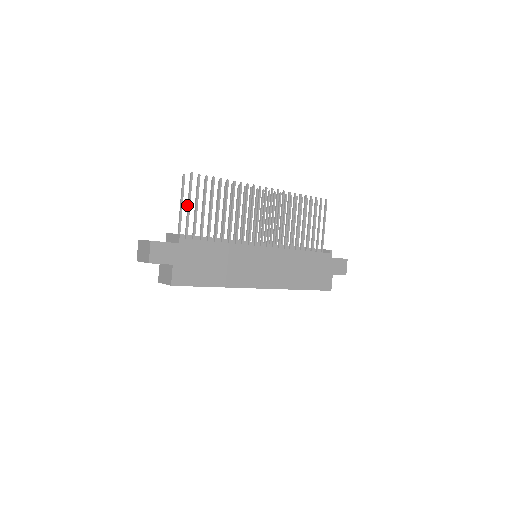
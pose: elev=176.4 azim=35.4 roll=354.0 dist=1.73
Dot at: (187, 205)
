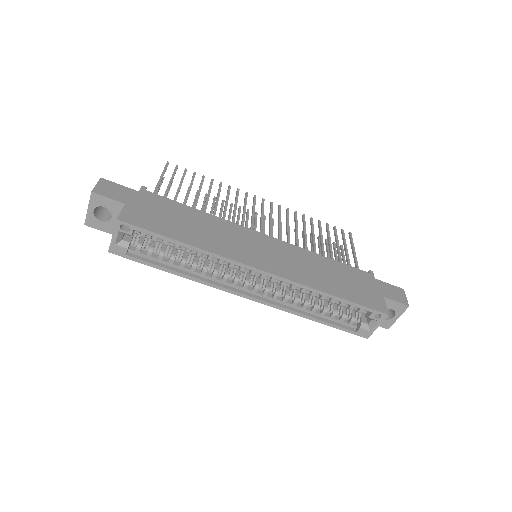
Dot at: occluded
